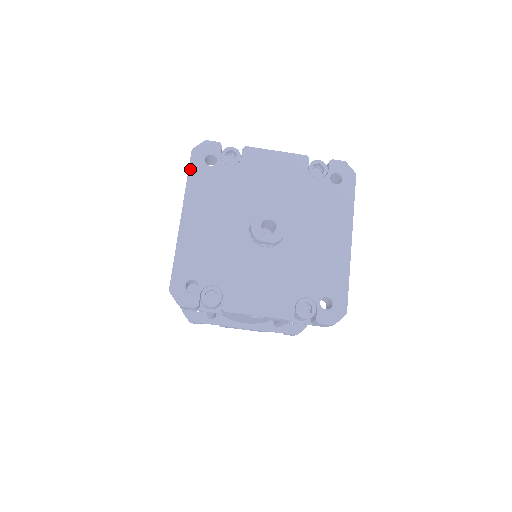
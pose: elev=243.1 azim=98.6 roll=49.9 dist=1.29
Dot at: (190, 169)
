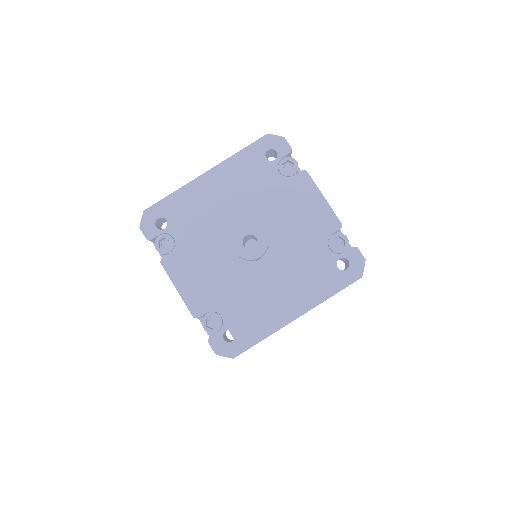
Dot at: (250, 146)
